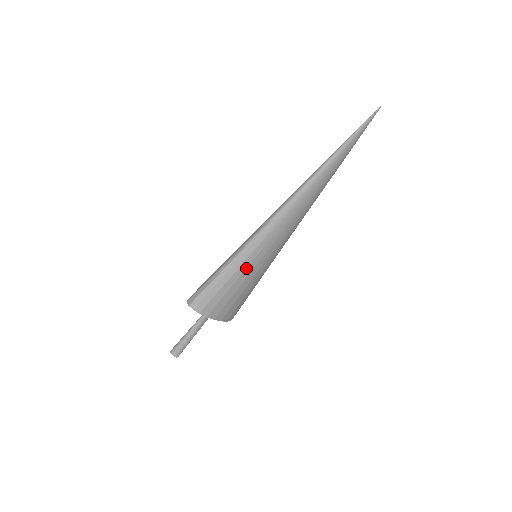
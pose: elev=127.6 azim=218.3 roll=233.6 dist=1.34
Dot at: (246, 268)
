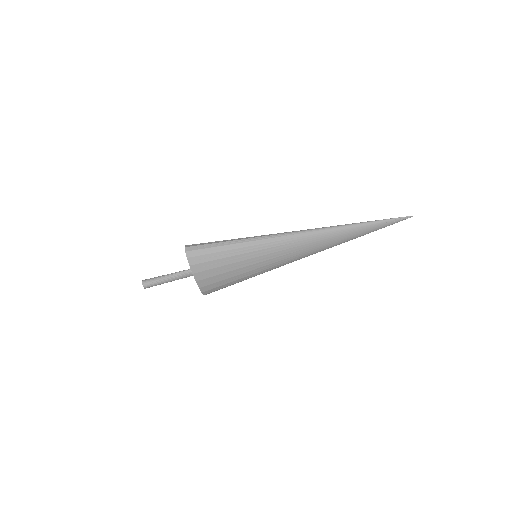
Dot at: (243, 253)
